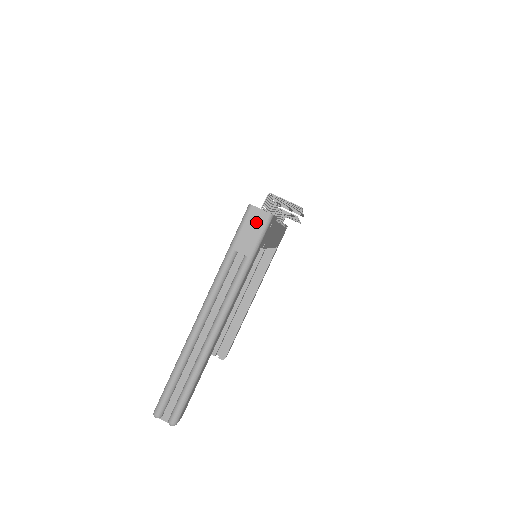
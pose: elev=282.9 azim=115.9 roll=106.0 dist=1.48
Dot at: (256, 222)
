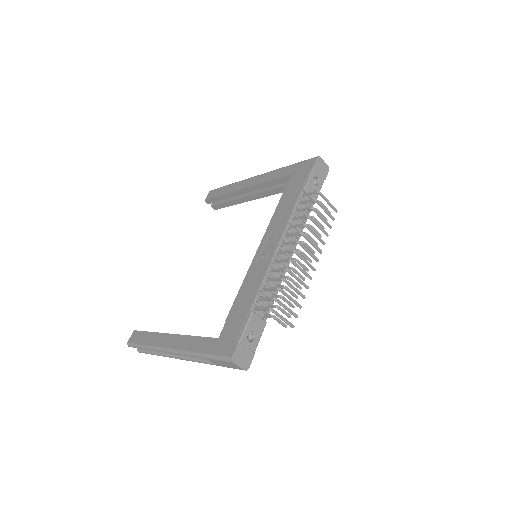
Dot at: (231, 366)
